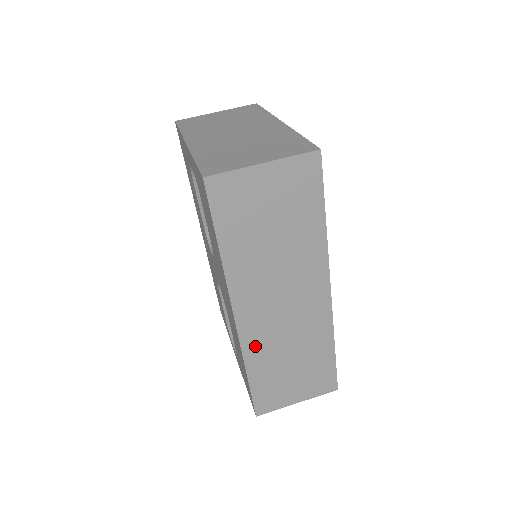
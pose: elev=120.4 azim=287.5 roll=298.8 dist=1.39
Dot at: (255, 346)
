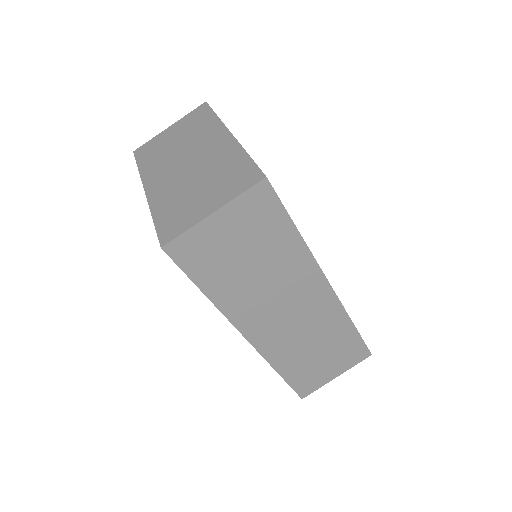
Dot at: (276, 352)
